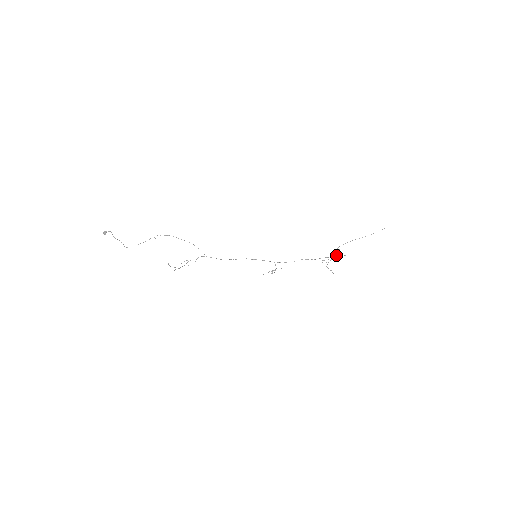
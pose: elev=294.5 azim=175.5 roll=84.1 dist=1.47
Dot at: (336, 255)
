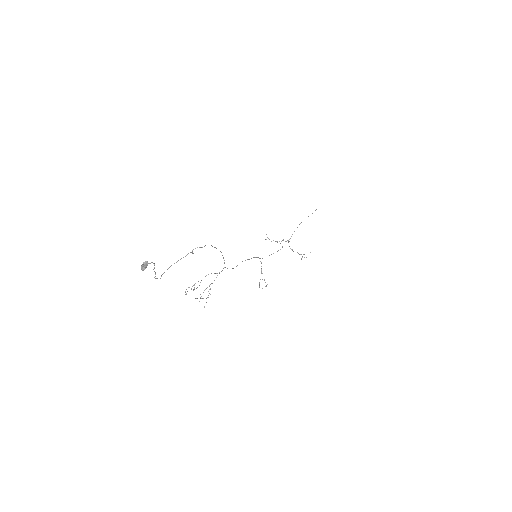
Dot at: occluded
